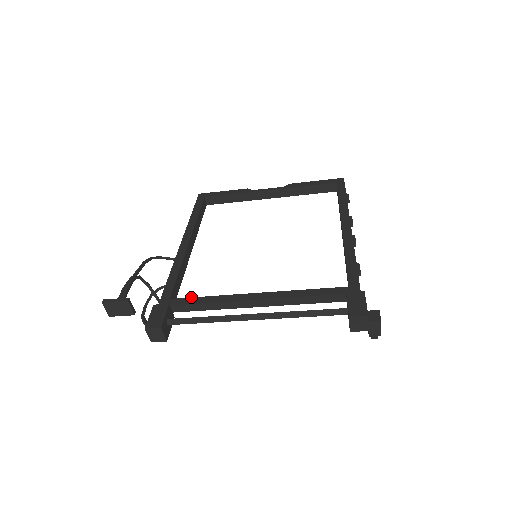
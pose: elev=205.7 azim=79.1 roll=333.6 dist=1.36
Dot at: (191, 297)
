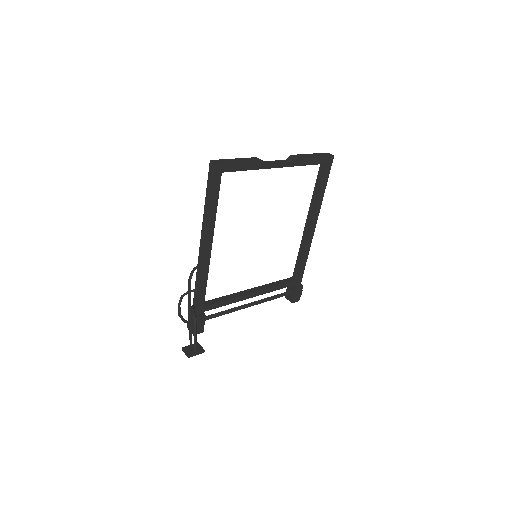
Dot at: (217, 303)
